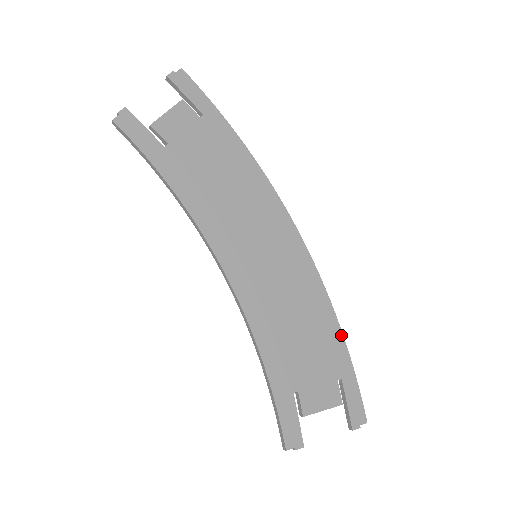
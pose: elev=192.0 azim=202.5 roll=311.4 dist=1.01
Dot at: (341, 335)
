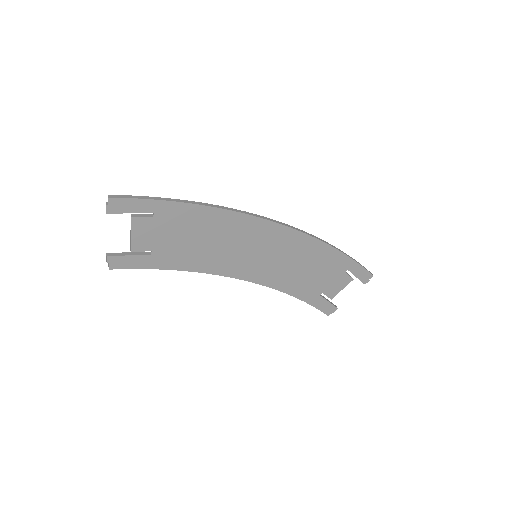
Dot at: (337, 251)
